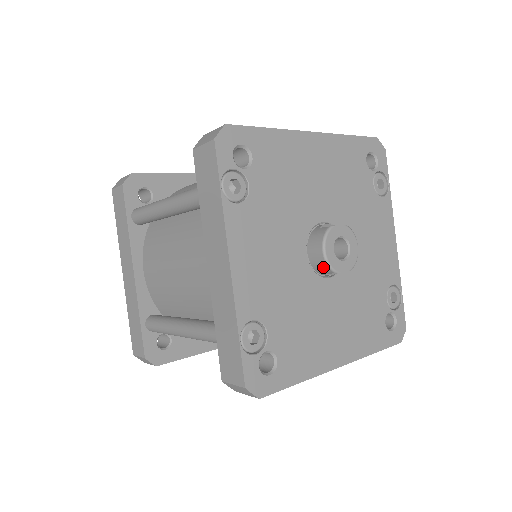
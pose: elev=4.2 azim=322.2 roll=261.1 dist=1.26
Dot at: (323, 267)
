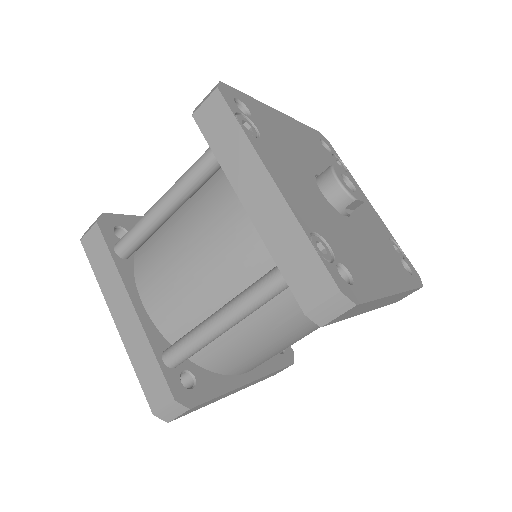
Dot at: (342, 198)
